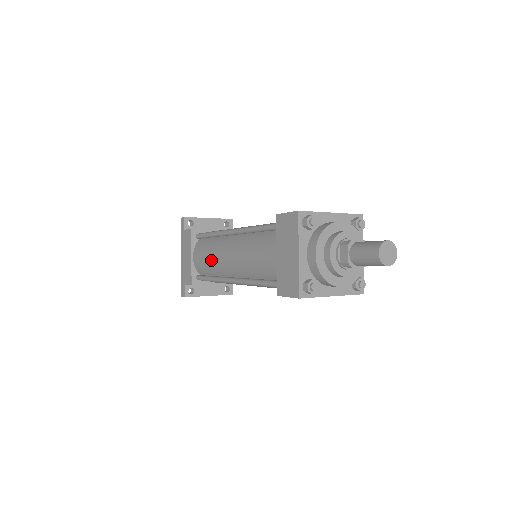
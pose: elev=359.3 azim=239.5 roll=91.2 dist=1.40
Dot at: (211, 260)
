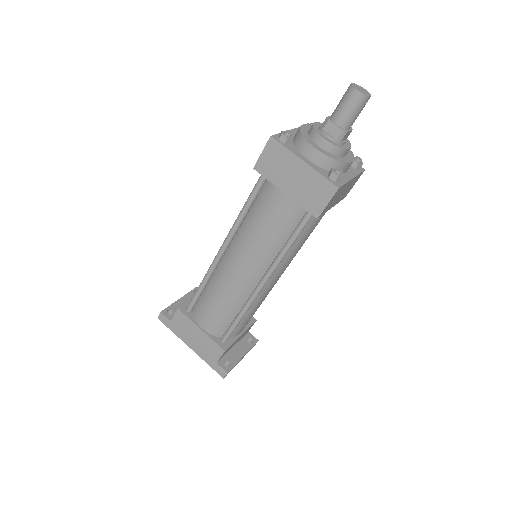
Dot at: (224, 300)
